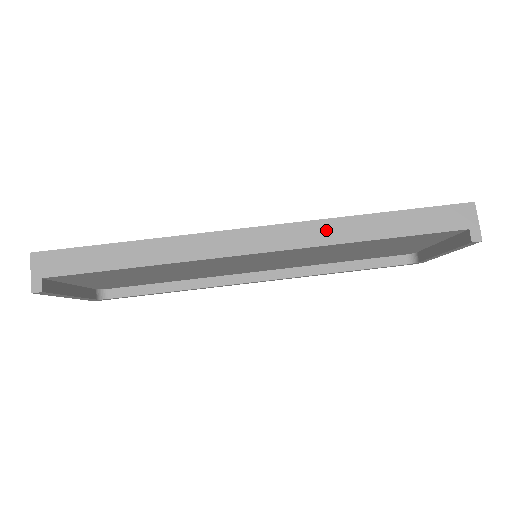
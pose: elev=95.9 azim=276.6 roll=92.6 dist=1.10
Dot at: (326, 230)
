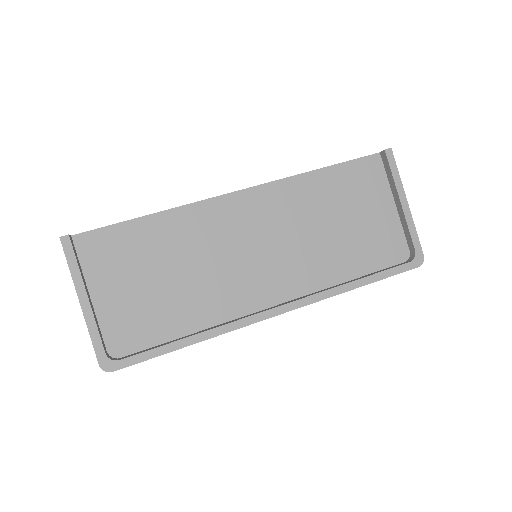
Dot at: occluded
